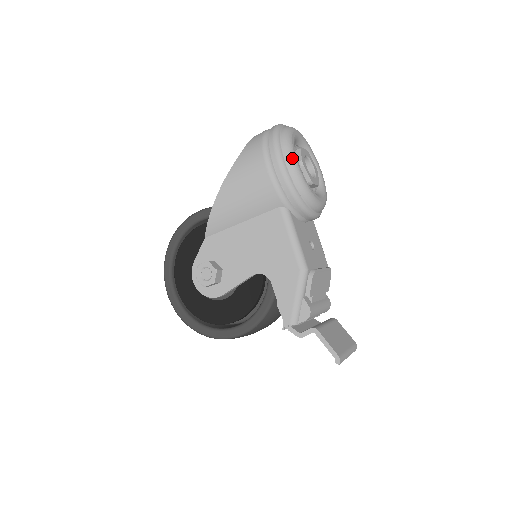
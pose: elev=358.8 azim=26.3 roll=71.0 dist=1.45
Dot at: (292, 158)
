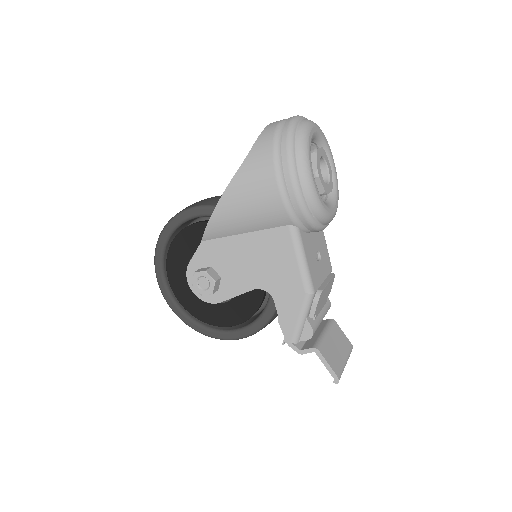
Dot at: (308, 175)
